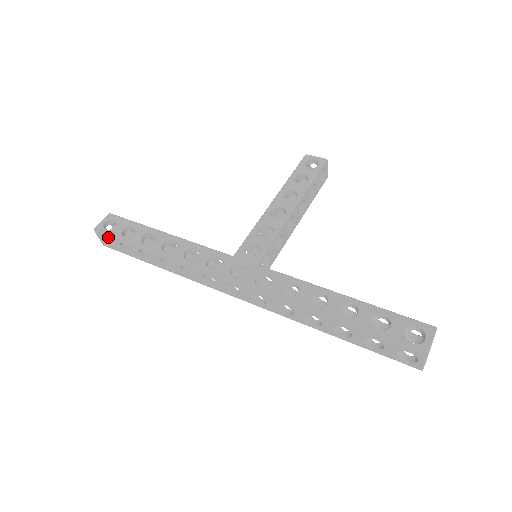
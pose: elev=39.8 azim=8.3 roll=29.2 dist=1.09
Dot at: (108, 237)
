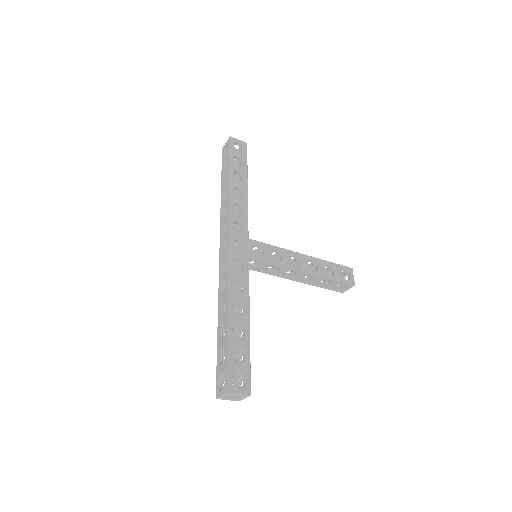
Dot at: (229, 148)
